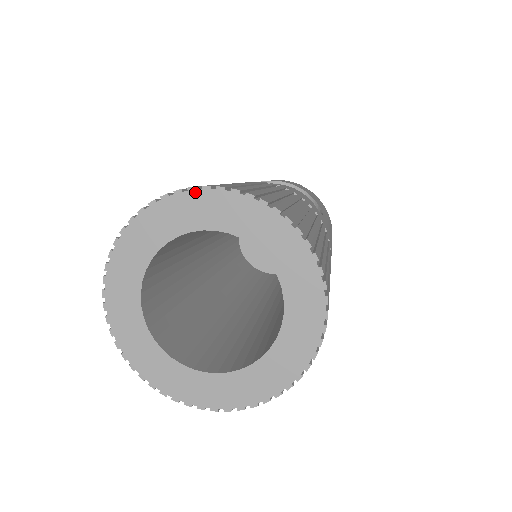
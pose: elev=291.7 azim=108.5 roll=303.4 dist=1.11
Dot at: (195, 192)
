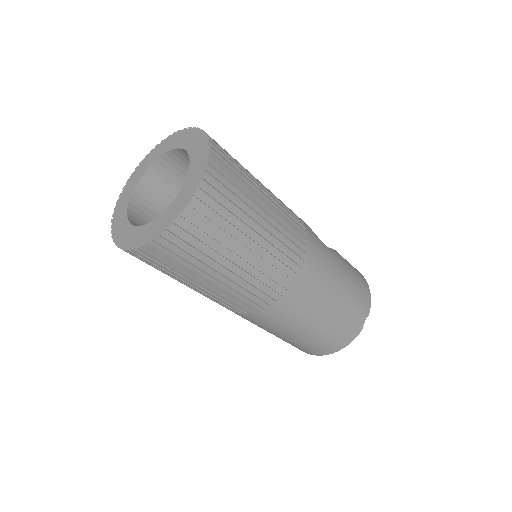
Dot at: (174, 134)
